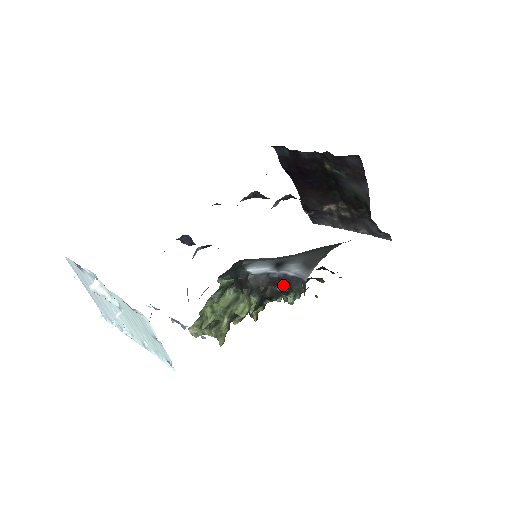
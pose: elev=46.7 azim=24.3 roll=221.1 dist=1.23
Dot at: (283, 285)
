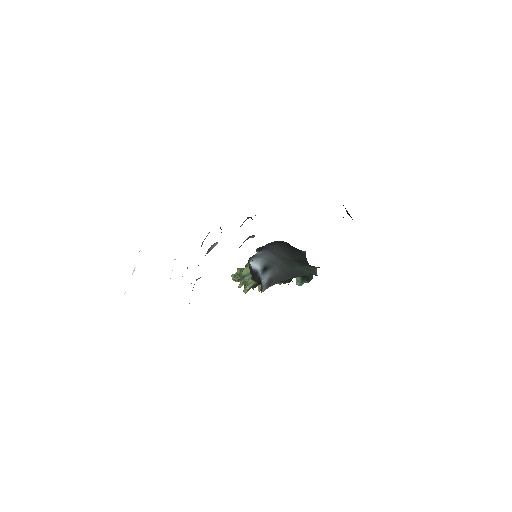
Dot at: occluded
